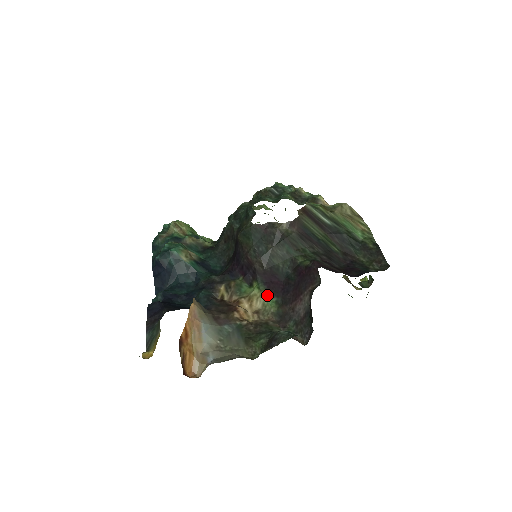
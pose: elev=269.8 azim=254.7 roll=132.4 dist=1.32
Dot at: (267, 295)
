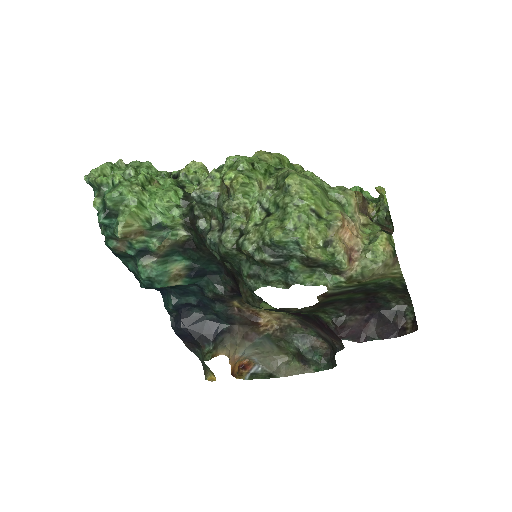
Dot at: (286, 313)
